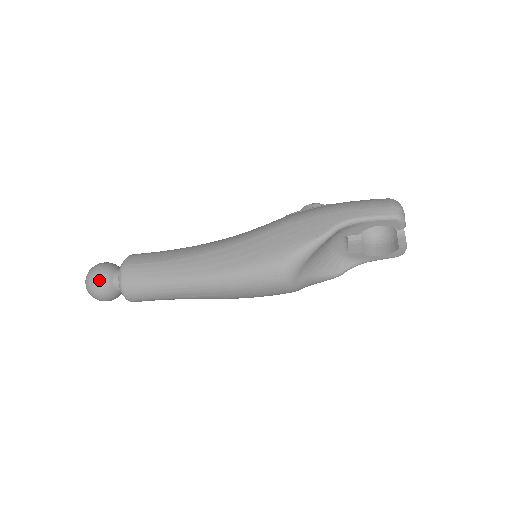
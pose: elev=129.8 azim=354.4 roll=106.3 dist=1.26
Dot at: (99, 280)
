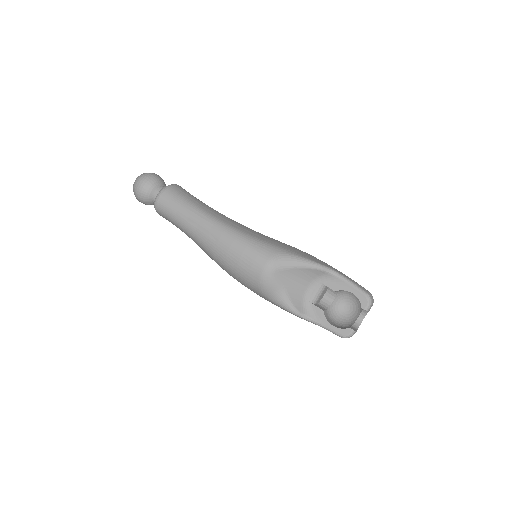
Dot at: (154, 178)
